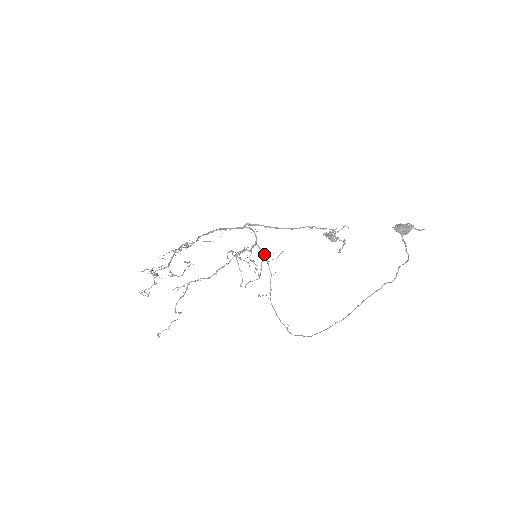
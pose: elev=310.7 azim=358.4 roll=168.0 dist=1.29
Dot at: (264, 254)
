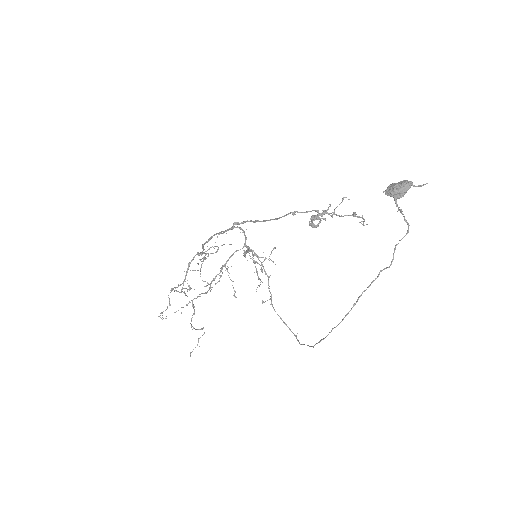
Dot at: (255, 255)
